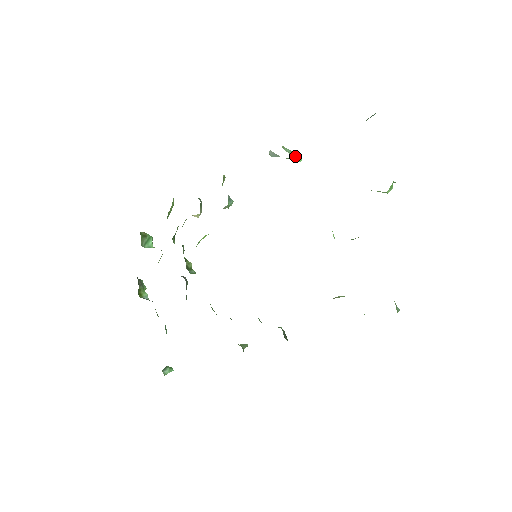
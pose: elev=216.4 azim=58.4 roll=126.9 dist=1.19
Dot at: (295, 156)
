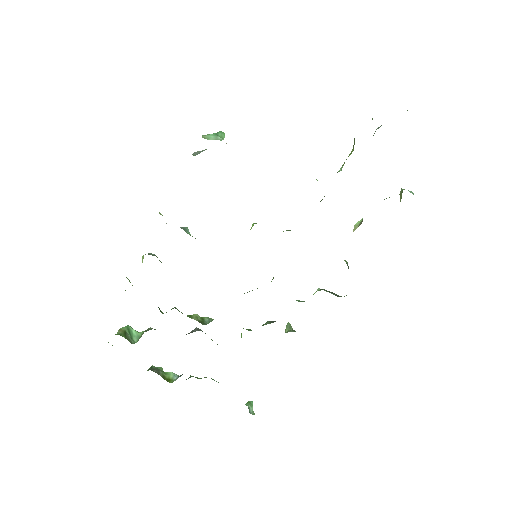
Dot at: (219, 136)
